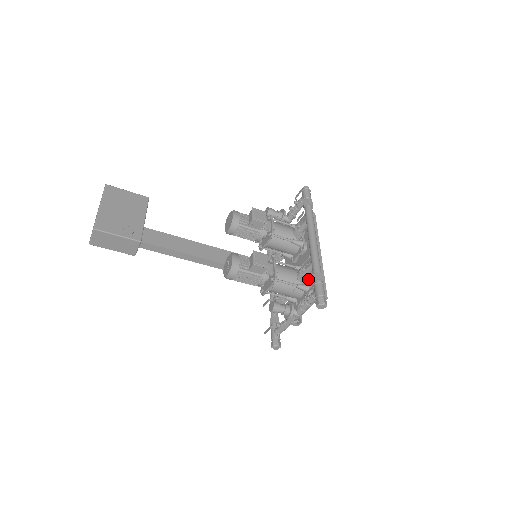
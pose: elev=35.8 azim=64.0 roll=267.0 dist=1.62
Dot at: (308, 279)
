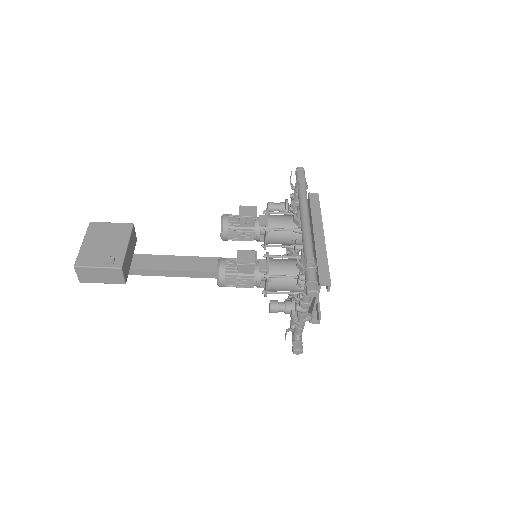
Dot at: occluded
